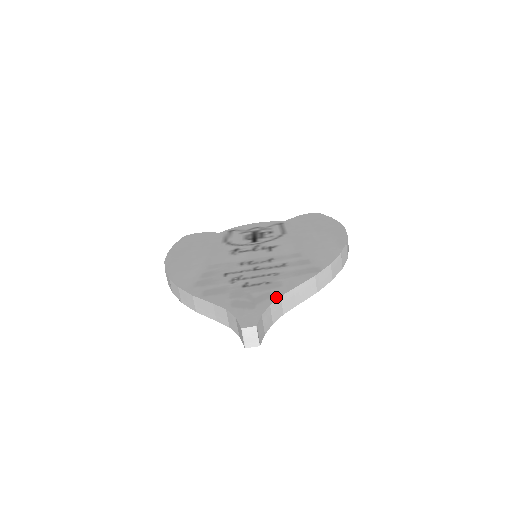
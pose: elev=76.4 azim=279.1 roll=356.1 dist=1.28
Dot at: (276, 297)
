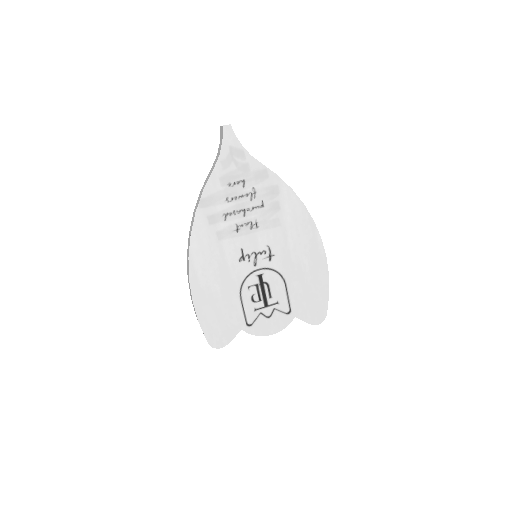
Dot at: occluded
